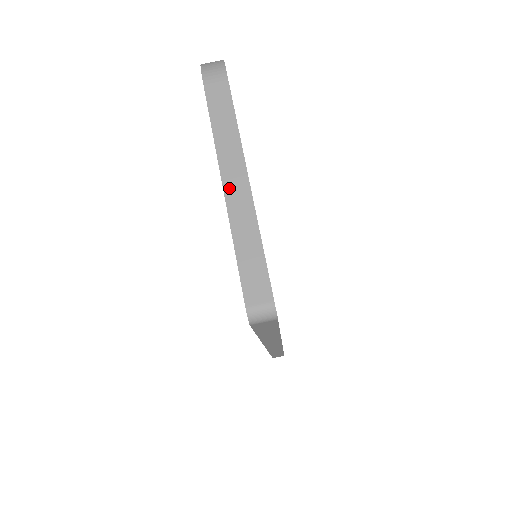
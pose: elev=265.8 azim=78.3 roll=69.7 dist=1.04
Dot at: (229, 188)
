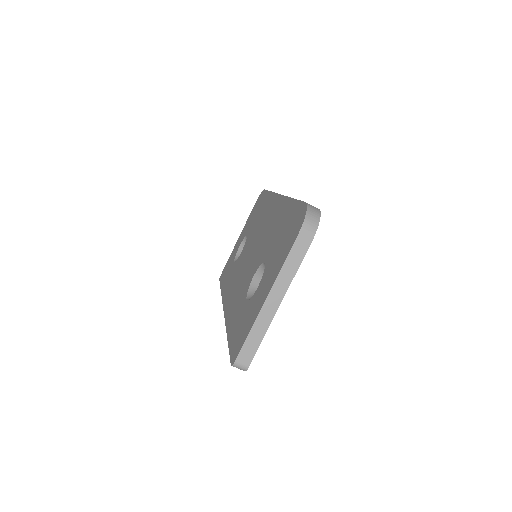
Dot at: (268, 302)
